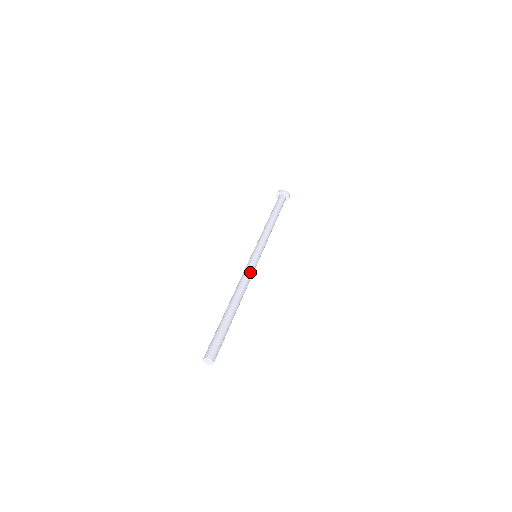
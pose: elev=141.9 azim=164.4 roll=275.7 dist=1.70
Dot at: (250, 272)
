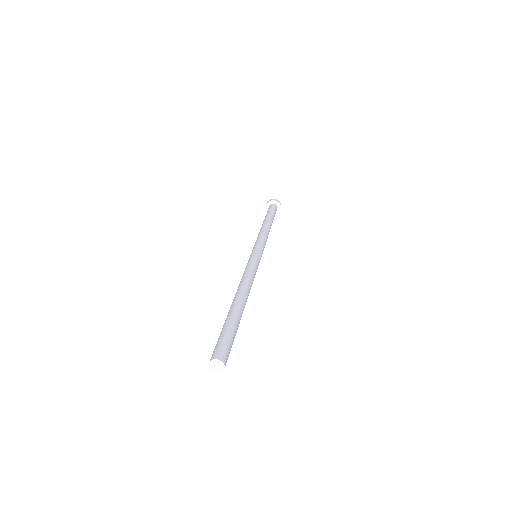
Dot at: (253, 269)
